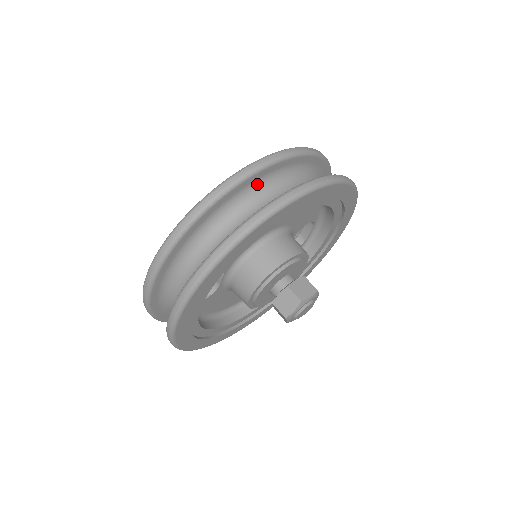
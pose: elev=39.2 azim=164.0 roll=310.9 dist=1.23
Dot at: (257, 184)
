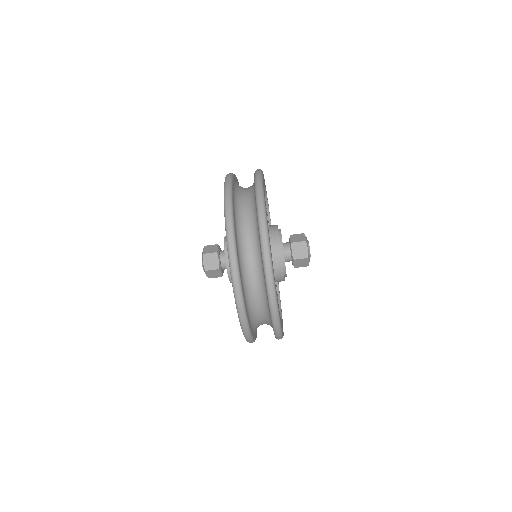
Dot at: (235, 199)
